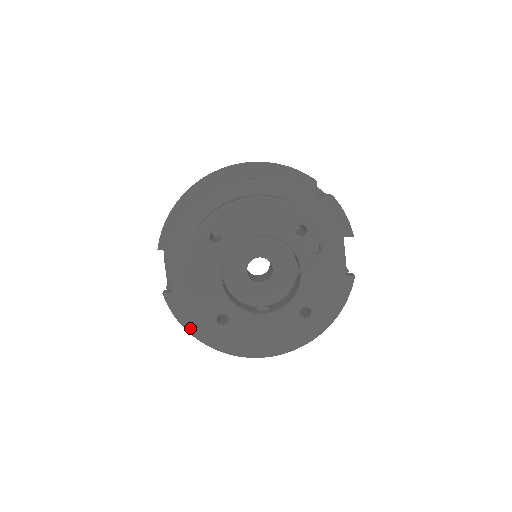
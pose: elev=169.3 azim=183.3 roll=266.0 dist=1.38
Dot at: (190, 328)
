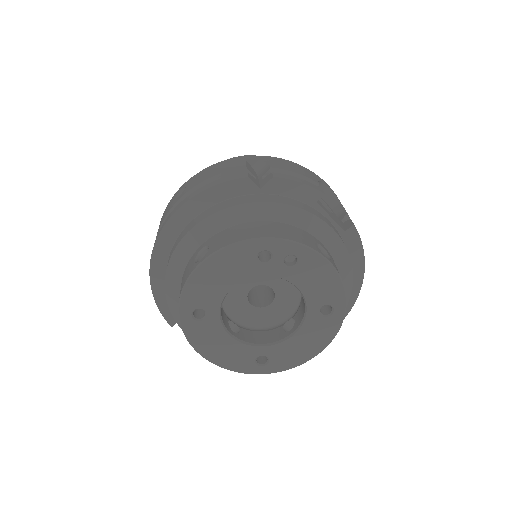
Dot at: occluded
